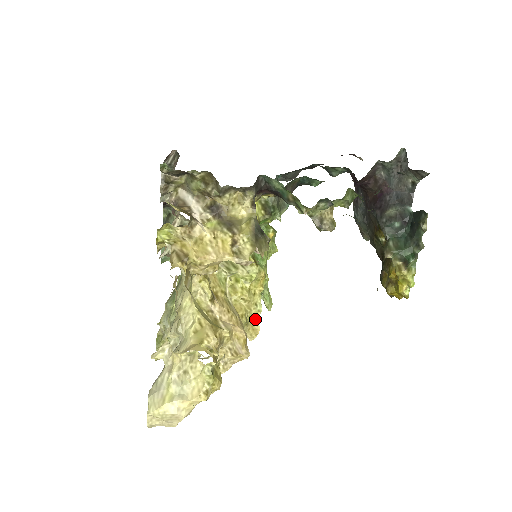
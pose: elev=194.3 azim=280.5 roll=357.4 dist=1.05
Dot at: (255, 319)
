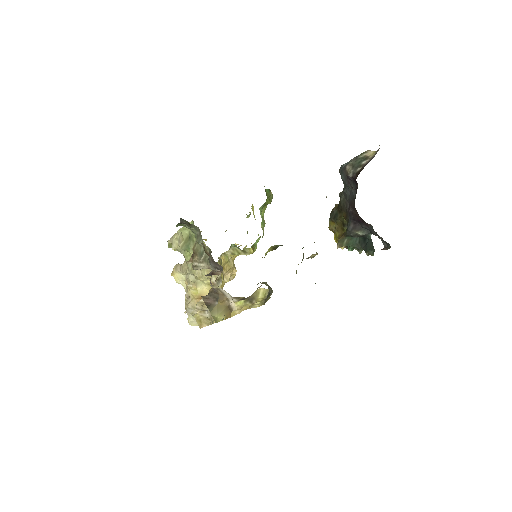
Dot at: occluded
